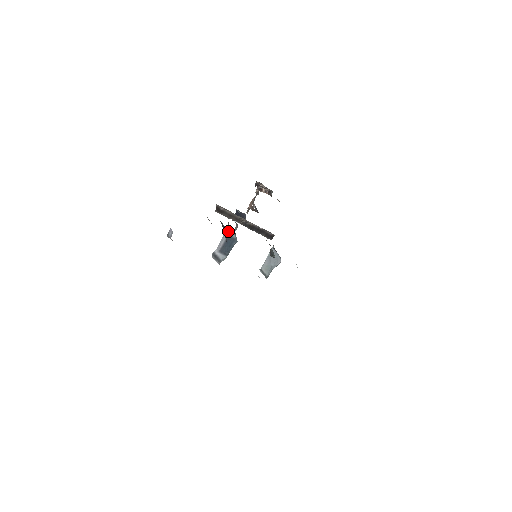
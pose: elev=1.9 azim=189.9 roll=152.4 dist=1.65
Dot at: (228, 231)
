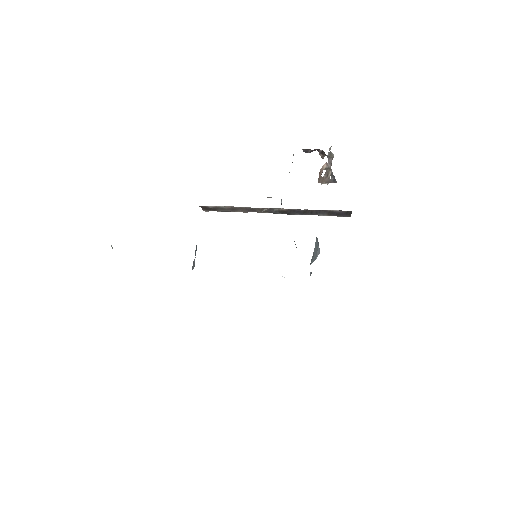
Dot at: occluded
